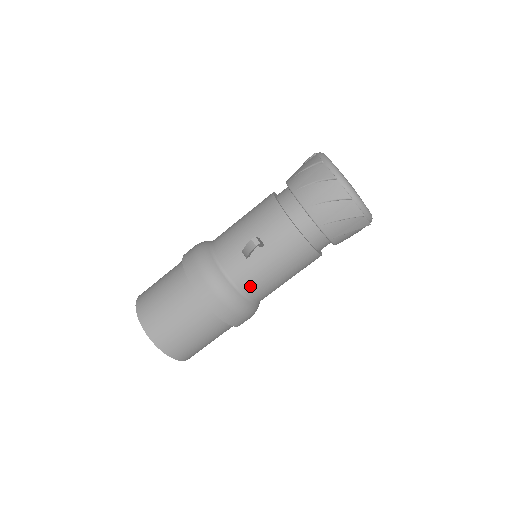
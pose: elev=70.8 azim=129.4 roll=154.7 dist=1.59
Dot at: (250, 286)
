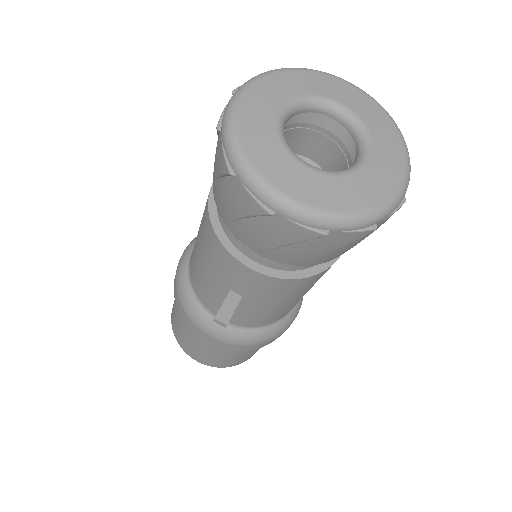
Dot at: (265, 321)
